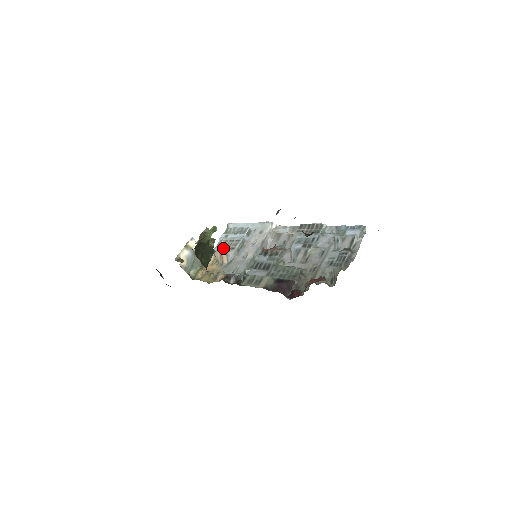
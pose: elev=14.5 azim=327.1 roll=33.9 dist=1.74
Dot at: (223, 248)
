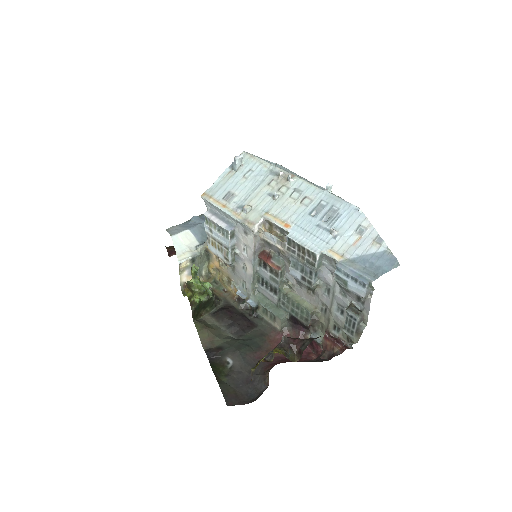
Dot at: (216, 252)
